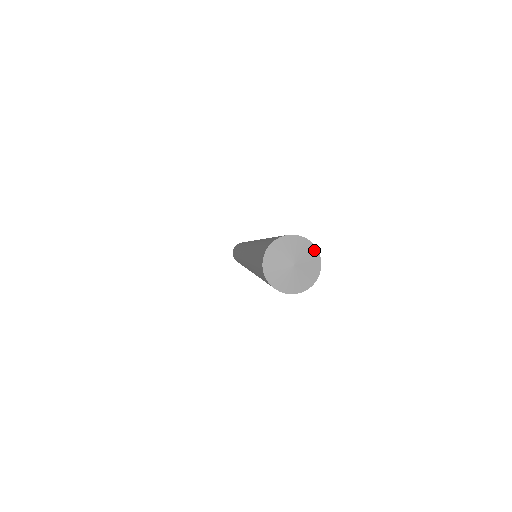
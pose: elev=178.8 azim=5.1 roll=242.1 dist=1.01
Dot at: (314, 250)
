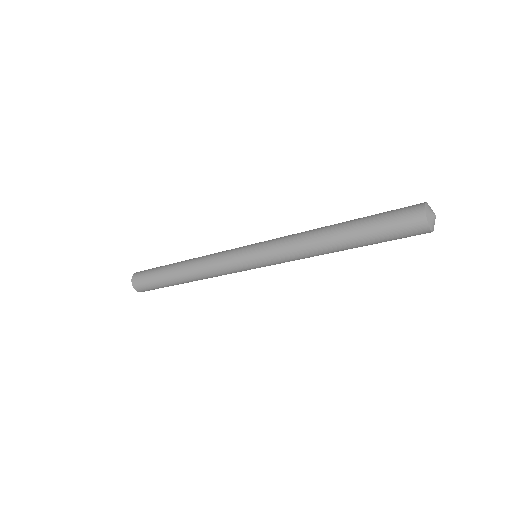
Dot at: occluded
